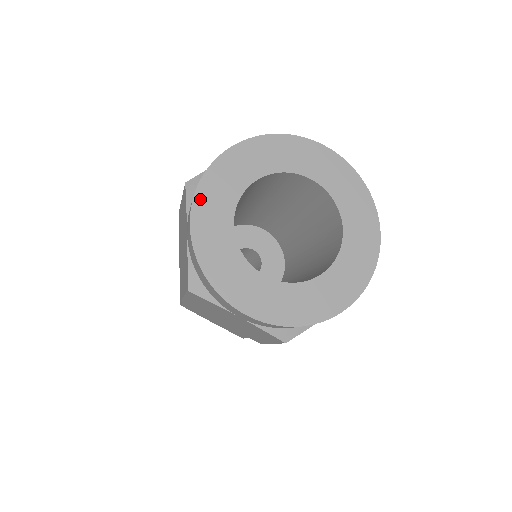
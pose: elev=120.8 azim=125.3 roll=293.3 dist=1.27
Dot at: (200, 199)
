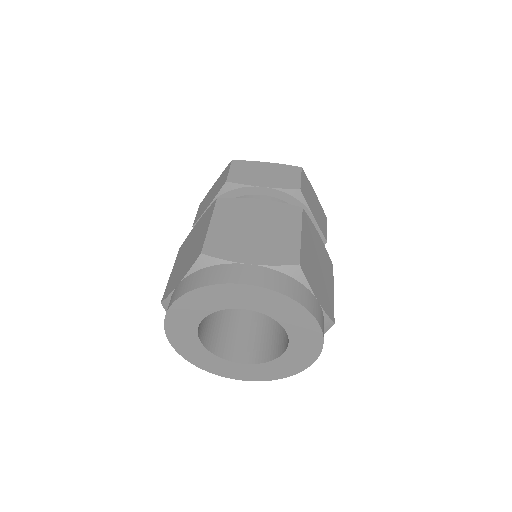
Dot at: (189, 297)
